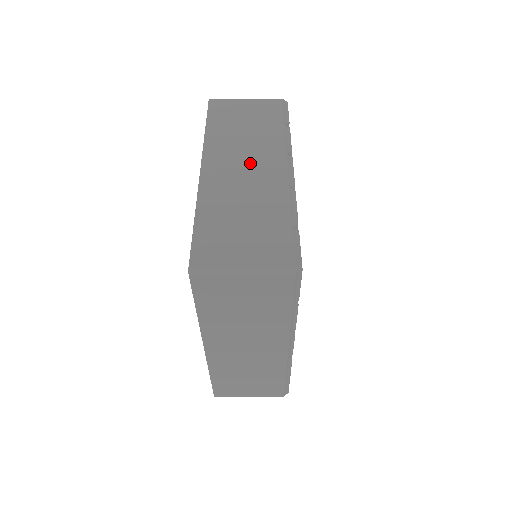
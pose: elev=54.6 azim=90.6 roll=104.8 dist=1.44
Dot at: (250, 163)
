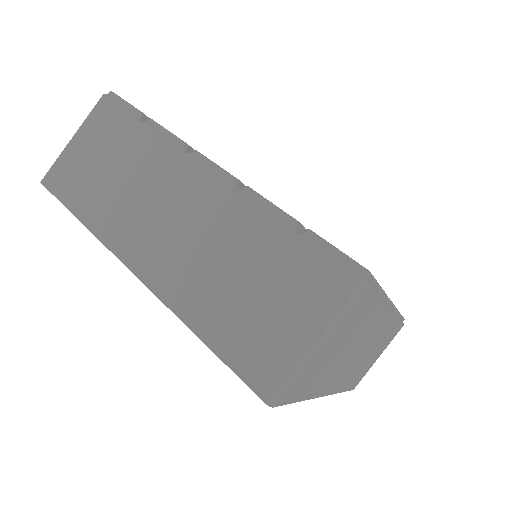
Dot at: (168, 209)
